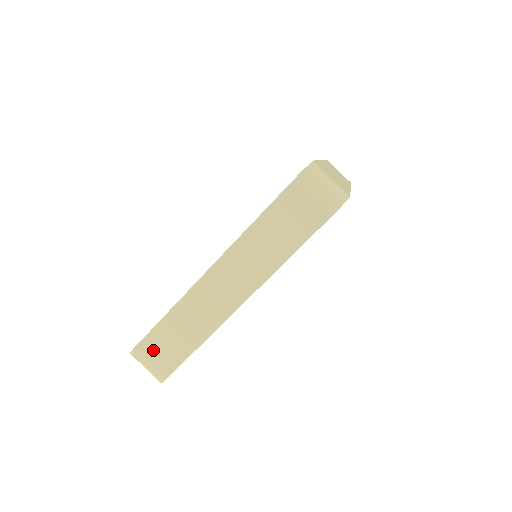
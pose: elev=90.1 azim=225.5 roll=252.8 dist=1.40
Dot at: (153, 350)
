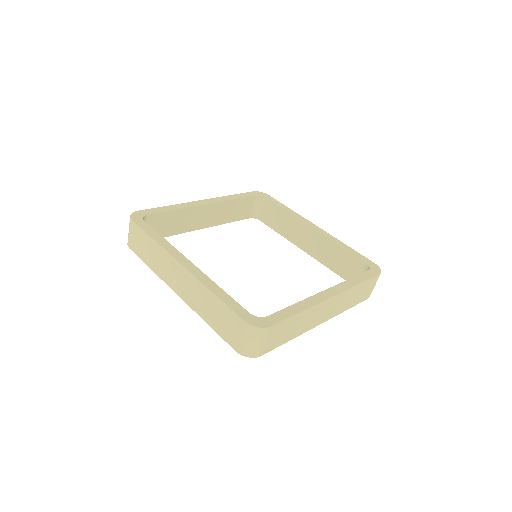
Dot at: (136, 234)
